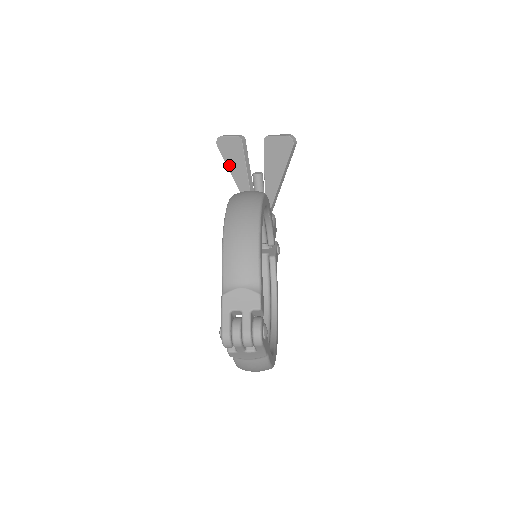
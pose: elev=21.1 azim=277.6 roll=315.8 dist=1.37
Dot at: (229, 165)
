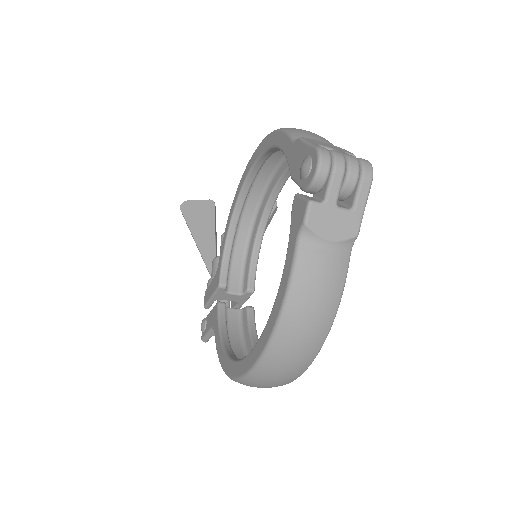
Dot at: (192, 226)
